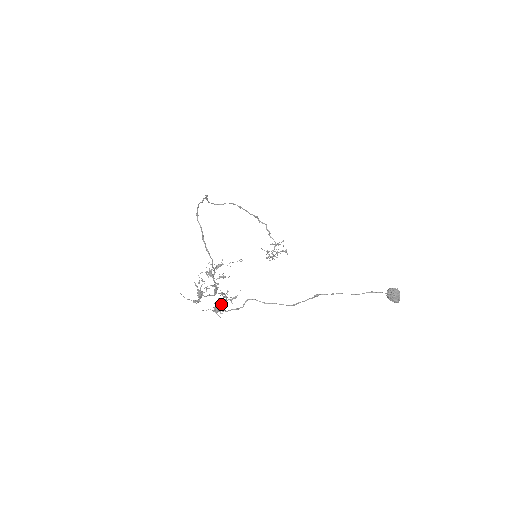
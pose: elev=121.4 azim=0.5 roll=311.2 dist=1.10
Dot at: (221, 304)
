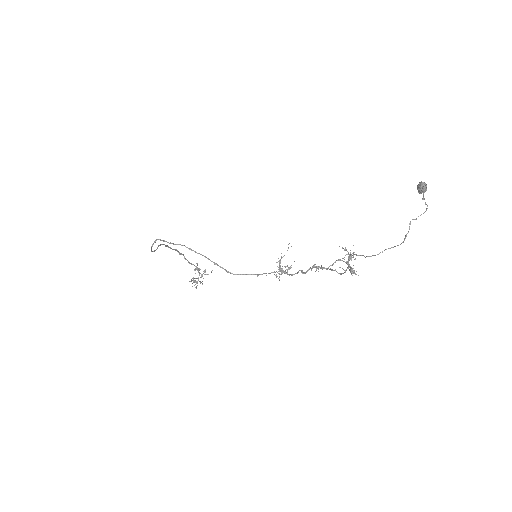
Dot at: occluded
